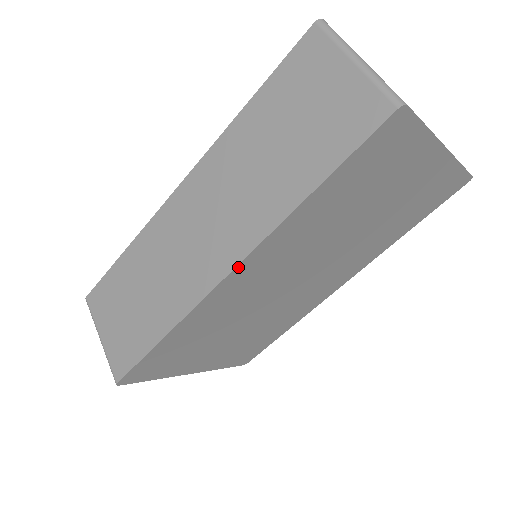
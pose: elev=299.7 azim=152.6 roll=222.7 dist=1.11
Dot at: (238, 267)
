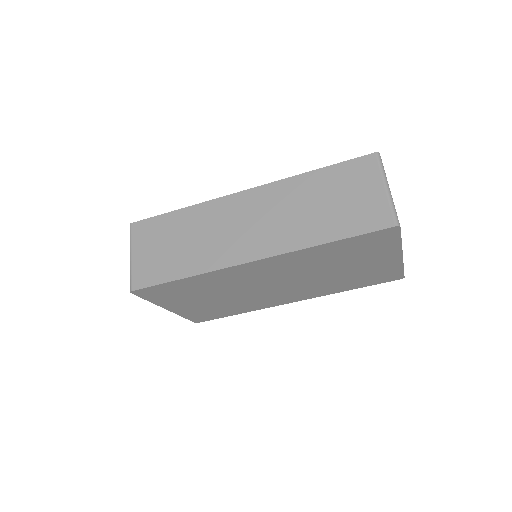
Dot at: (261, 260)
